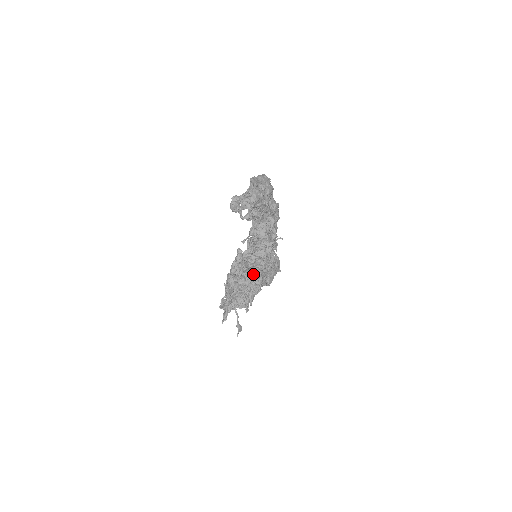
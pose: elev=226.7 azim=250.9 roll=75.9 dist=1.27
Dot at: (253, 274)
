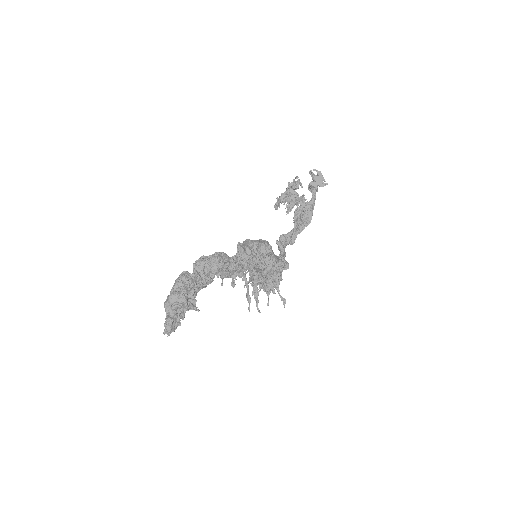
Dot at: (261, 273)
